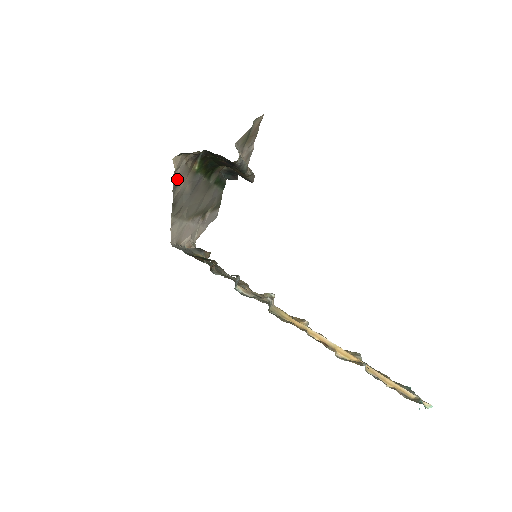
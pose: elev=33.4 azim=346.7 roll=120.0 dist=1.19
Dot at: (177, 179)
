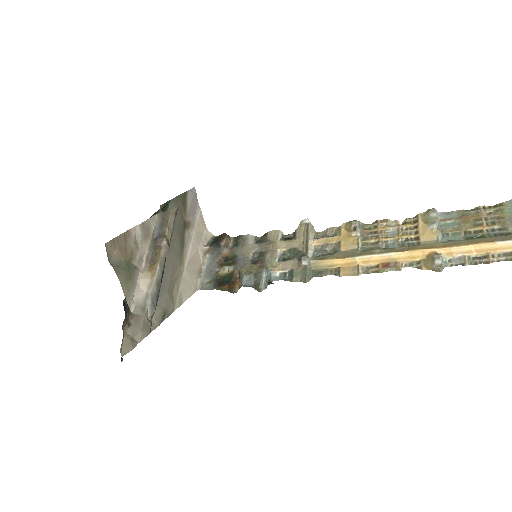
Dot at: (142, 332)
